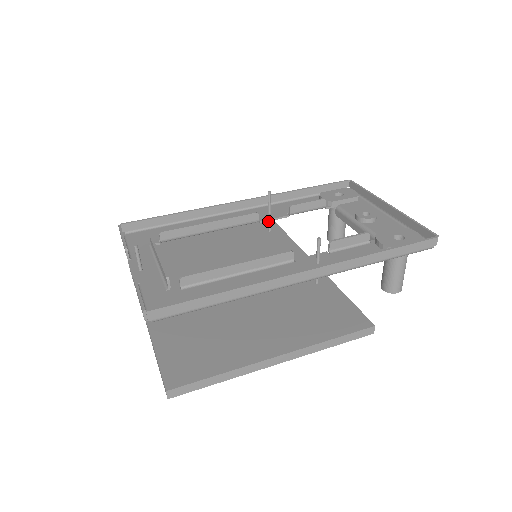
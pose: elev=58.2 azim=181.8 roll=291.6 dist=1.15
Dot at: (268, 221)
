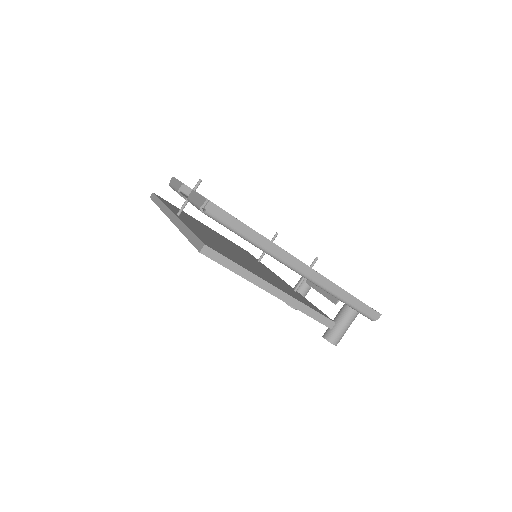
Dot at: (262, 253)
